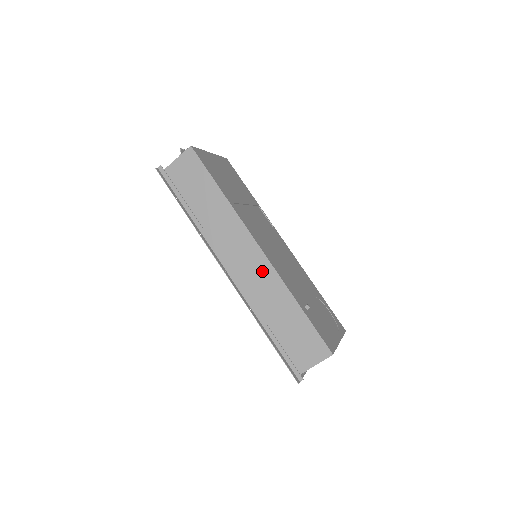
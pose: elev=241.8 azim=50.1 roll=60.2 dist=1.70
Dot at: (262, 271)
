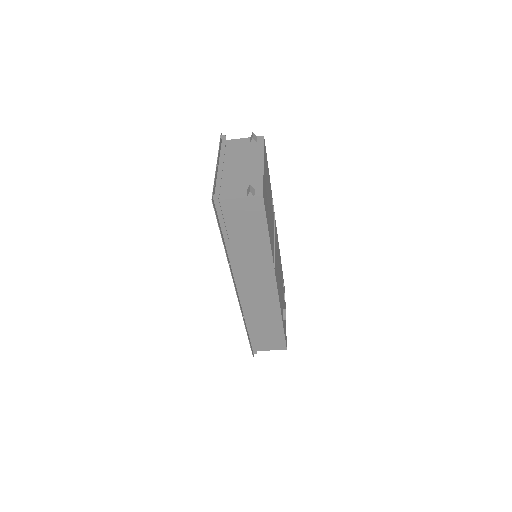
Dot at: (268, 300)
